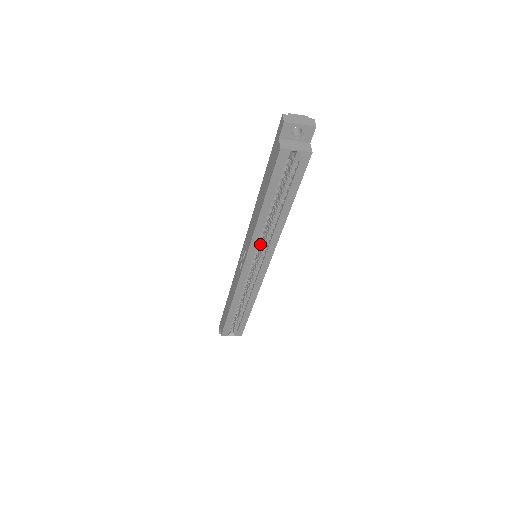
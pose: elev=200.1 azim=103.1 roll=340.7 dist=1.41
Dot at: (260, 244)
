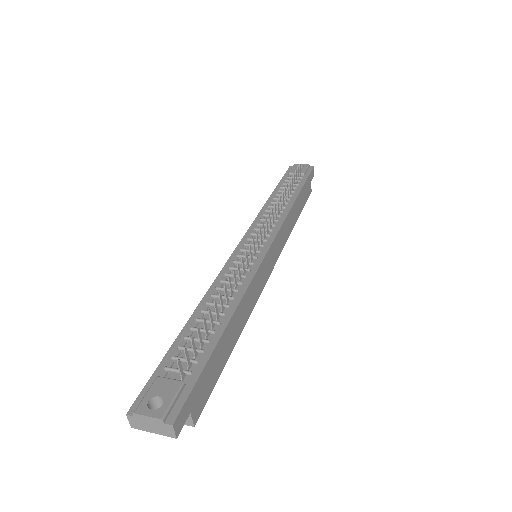
Dot at: occluded
